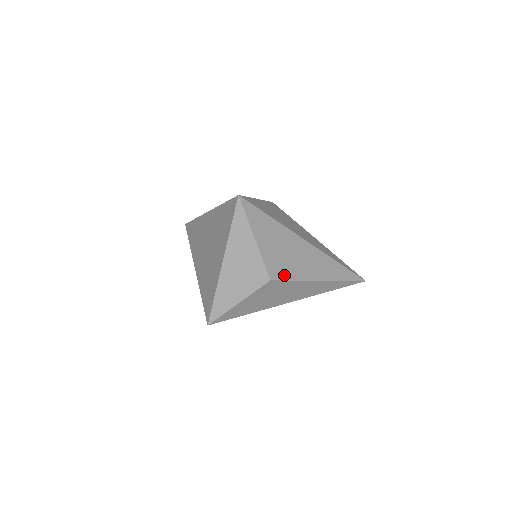
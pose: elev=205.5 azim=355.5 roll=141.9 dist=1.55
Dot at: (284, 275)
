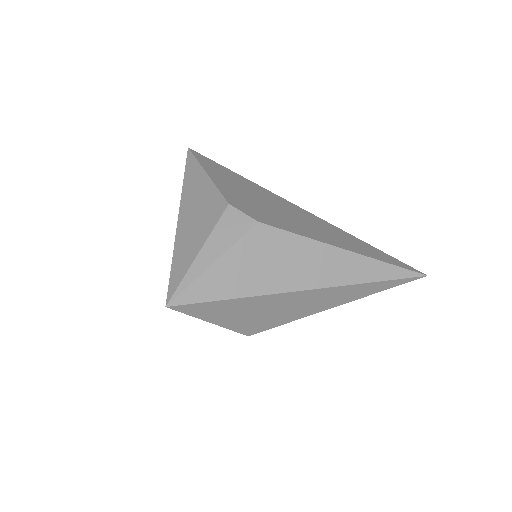
Dot at: (269, 326)
